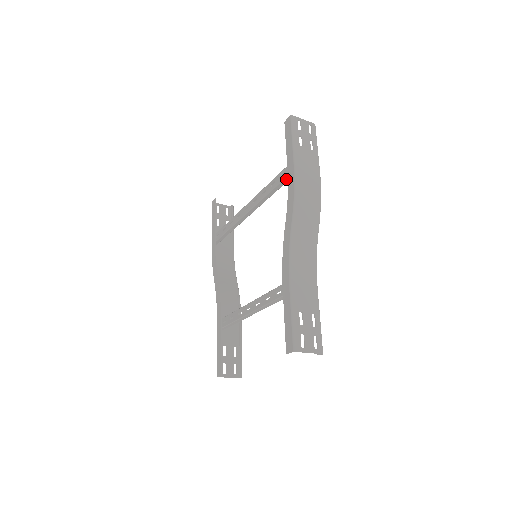
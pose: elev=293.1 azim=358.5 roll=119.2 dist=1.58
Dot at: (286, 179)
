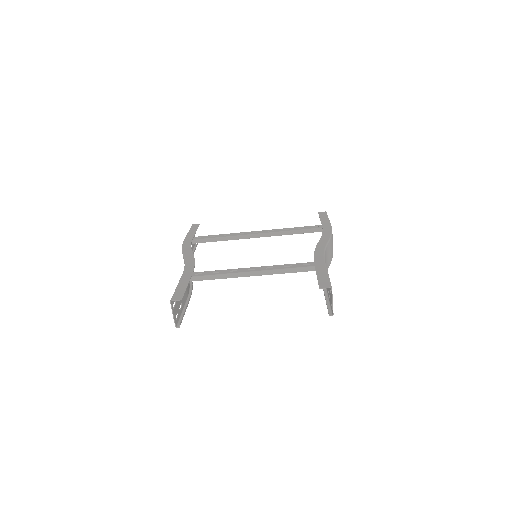
Dot at: (317, 230)
